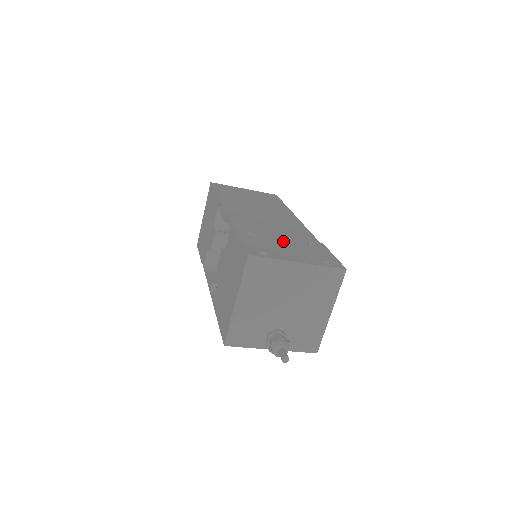
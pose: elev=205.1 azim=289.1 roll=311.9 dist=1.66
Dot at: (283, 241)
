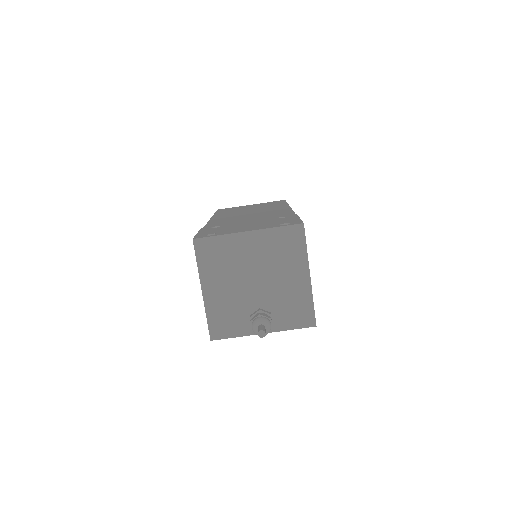
Dot at: (248, 223)
